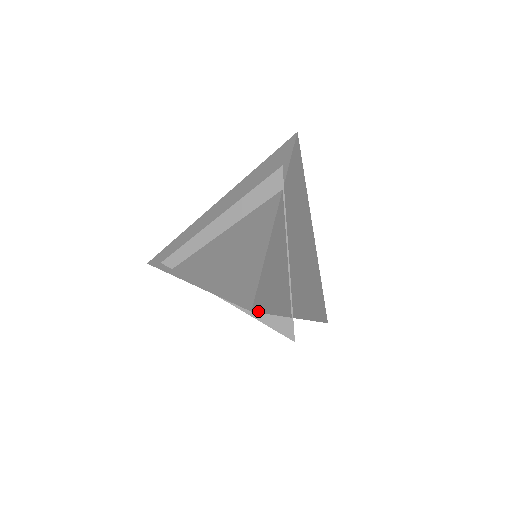
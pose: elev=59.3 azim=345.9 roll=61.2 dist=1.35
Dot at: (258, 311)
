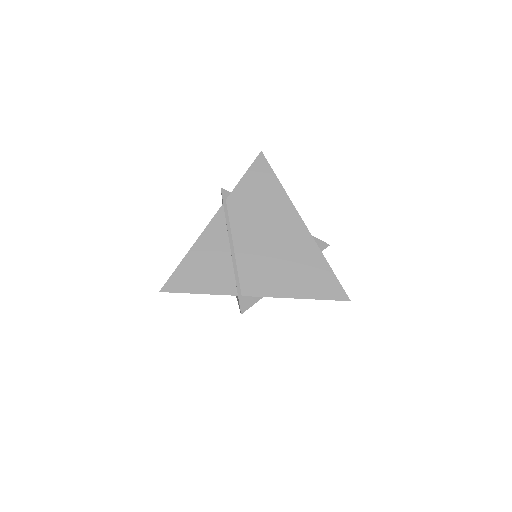
Dot at: (171, 292)
